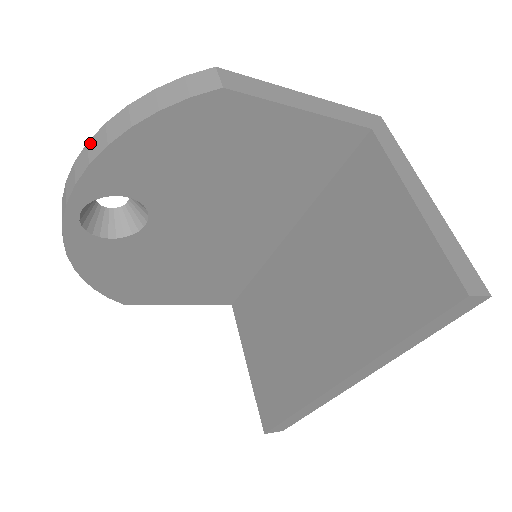
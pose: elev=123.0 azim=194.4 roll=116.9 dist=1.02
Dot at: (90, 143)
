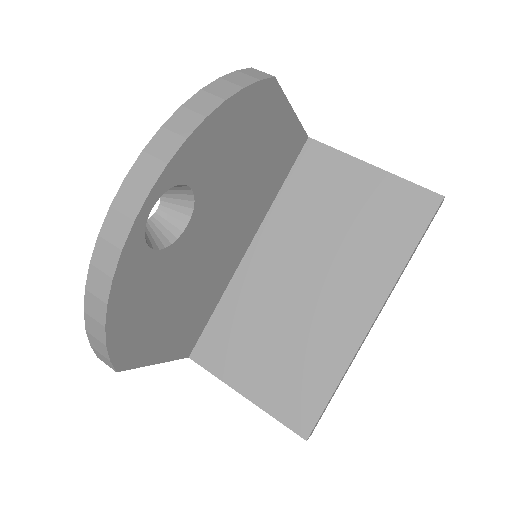
Dot at: (169, 125)
